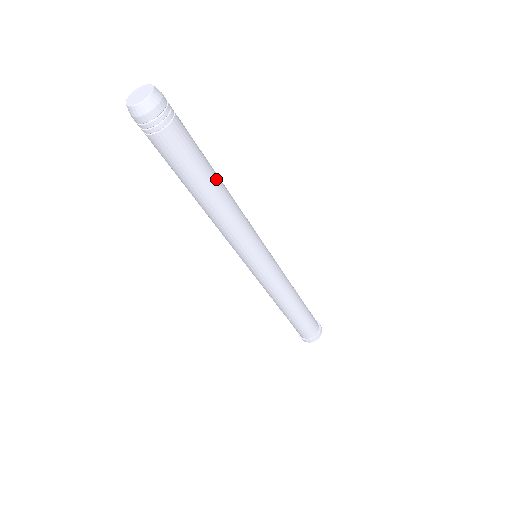
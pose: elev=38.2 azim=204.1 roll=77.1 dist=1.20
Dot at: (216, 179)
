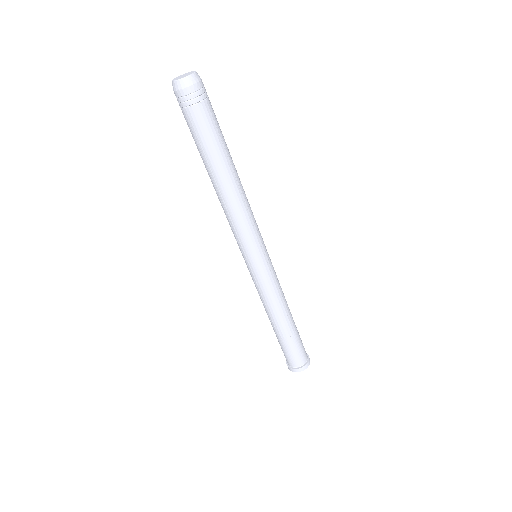
Dot at: (223, 169)
